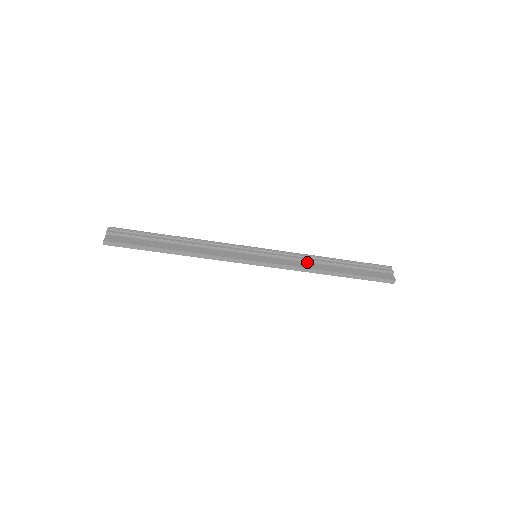
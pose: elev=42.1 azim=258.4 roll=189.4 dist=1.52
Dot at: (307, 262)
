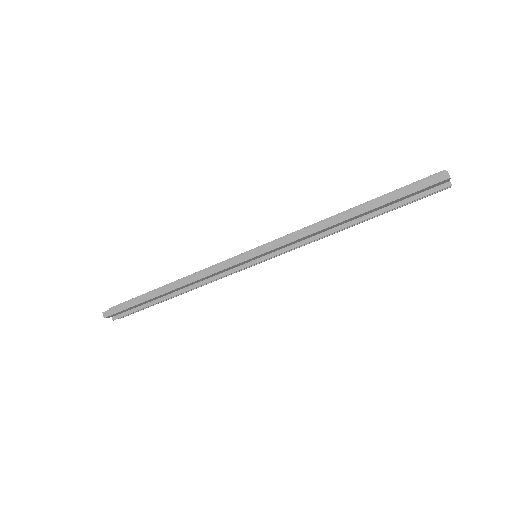
Dot at: occluded
